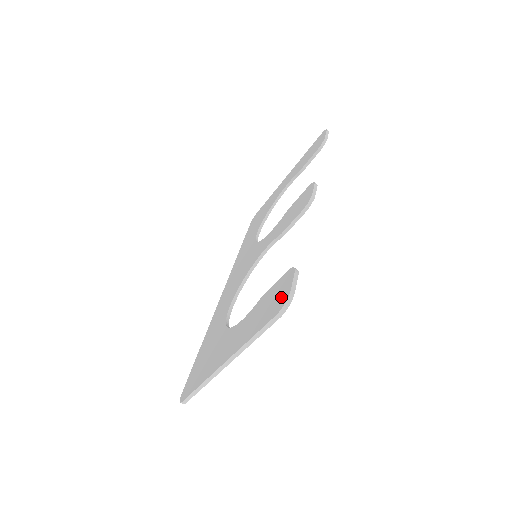
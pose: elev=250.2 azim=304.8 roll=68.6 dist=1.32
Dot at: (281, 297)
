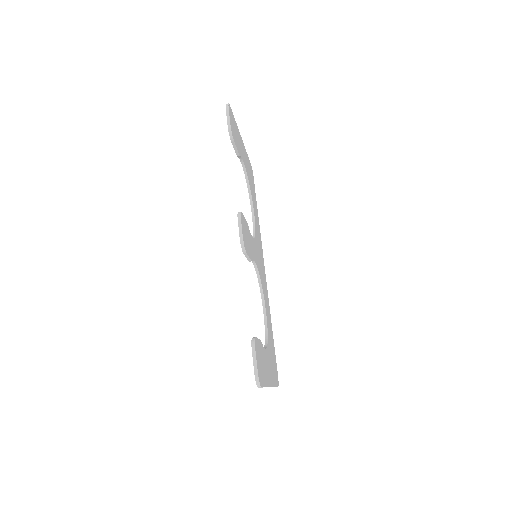
Dot at: occluded
